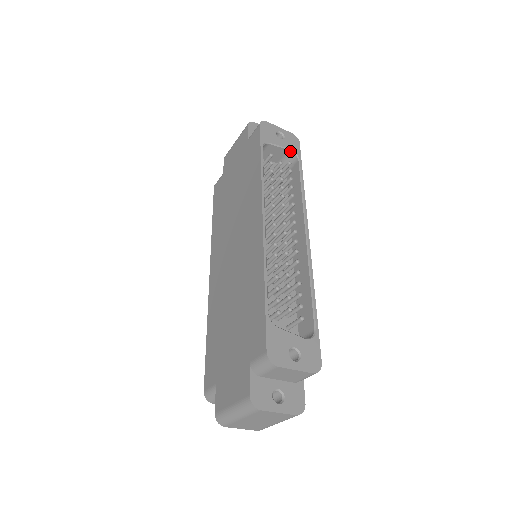
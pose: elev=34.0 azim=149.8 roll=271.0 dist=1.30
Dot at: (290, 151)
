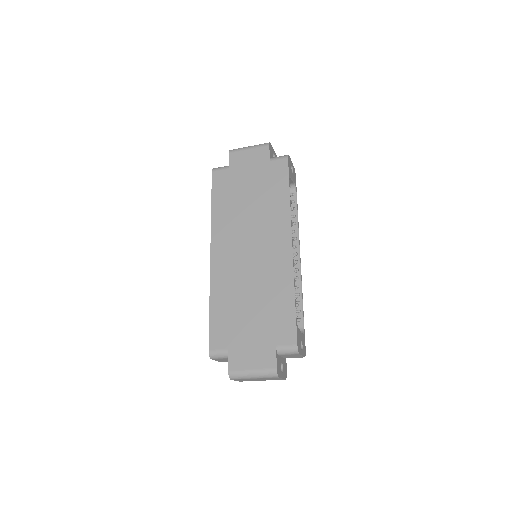
Dot at: (293, 183)
